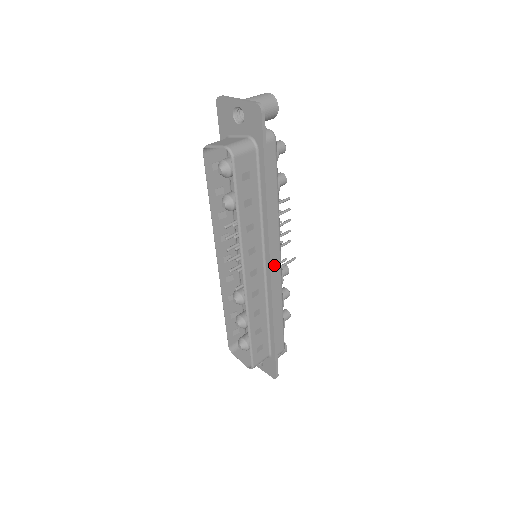
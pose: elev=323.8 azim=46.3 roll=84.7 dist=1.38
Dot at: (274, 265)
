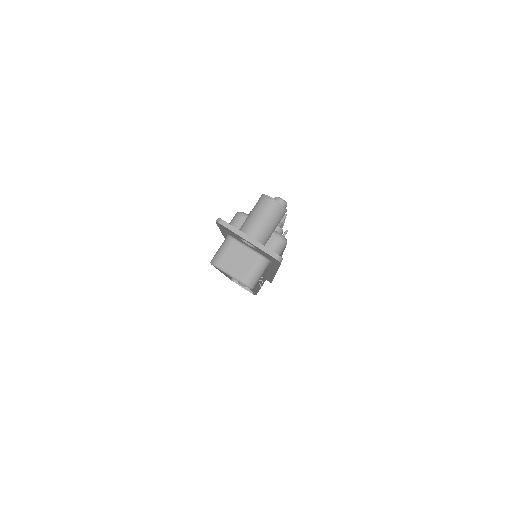
Dot at: occluded
